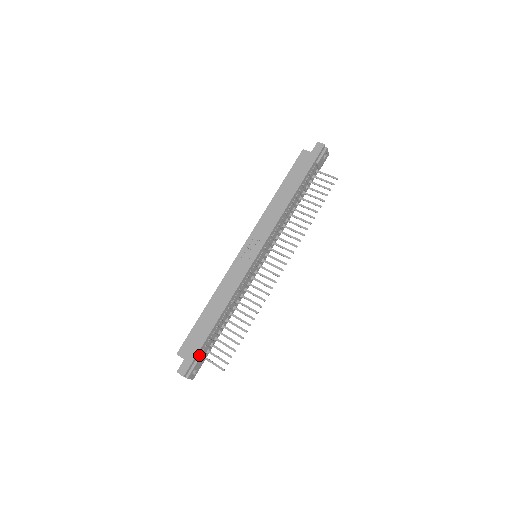
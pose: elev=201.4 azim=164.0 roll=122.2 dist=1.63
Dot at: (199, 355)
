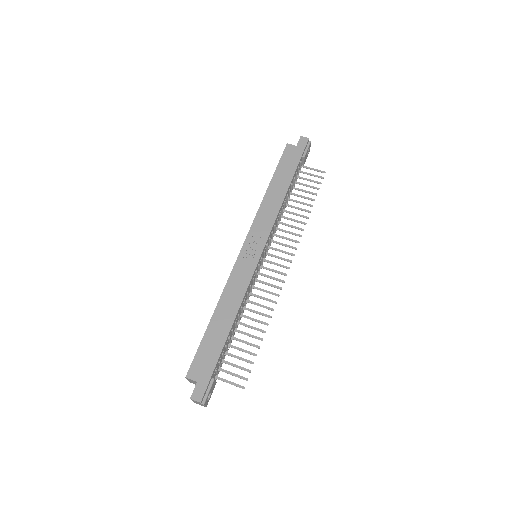
Dot at: (213, 374)
